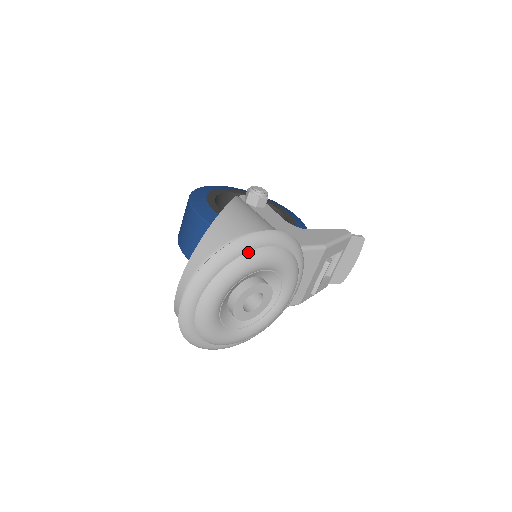
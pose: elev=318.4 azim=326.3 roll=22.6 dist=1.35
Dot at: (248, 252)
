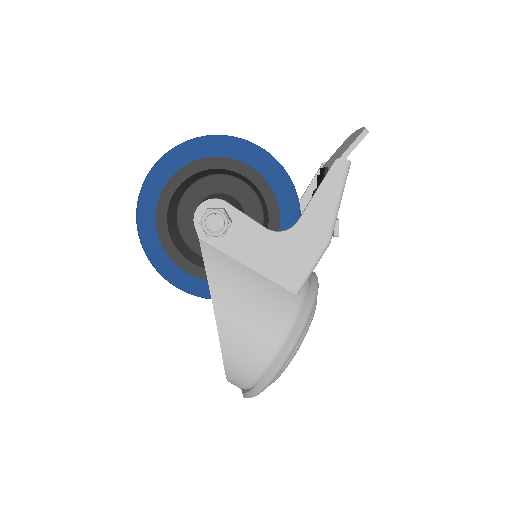
Dot at: occluded
